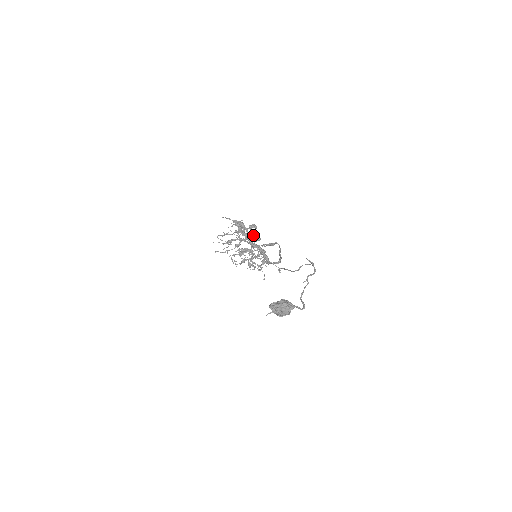
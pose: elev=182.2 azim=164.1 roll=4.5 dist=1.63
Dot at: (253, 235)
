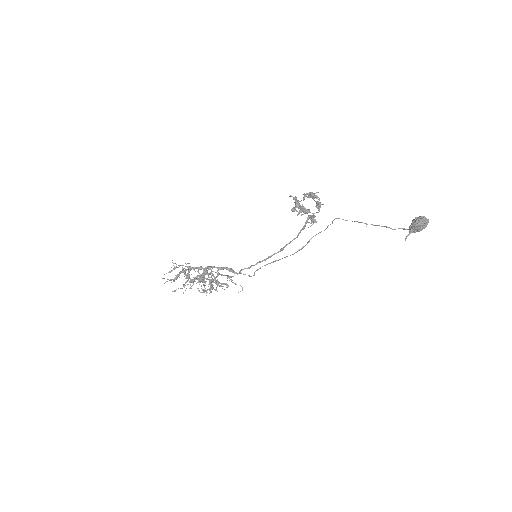
Dot at: (317, 203)
